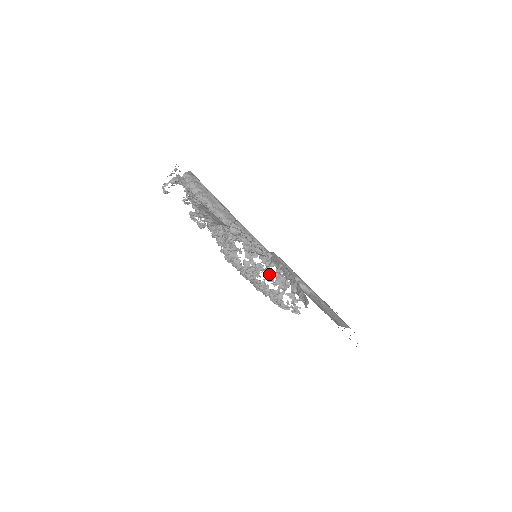
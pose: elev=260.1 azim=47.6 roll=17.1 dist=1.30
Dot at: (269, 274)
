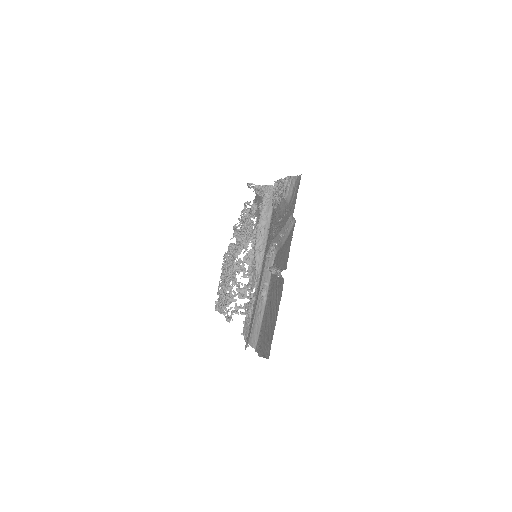
Dot at: occluded
